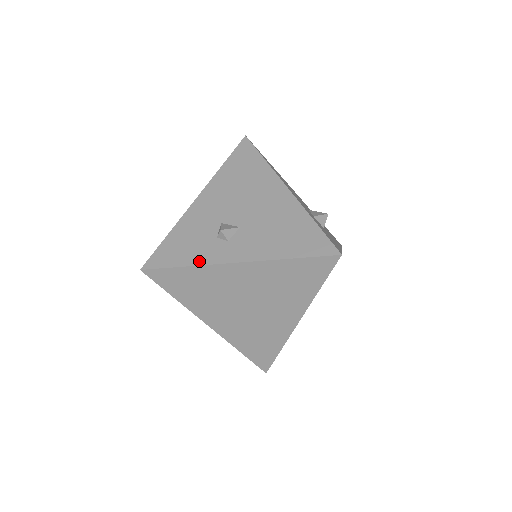
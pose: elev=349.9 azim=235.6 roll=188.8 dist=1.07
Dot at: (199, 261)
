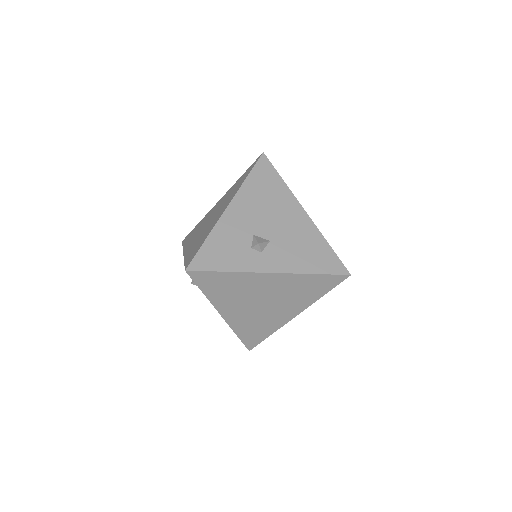
Dot at: (239, 268)
